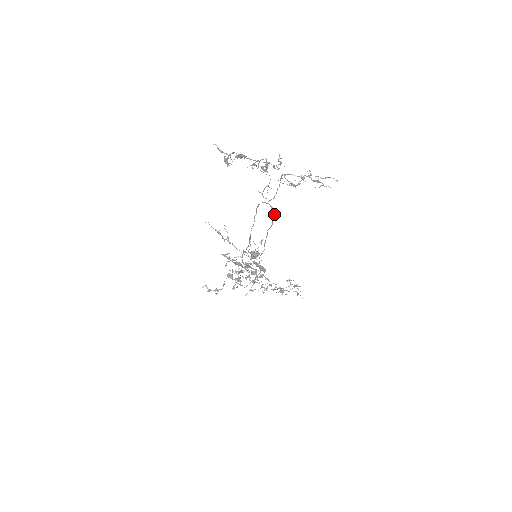
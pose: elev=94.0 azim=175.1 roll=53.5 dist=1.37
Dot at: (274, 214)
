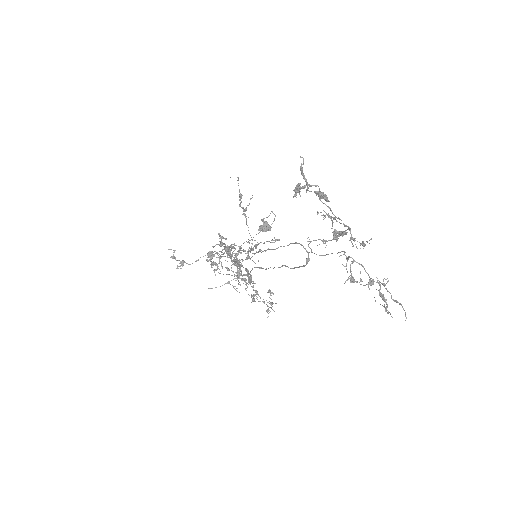
Dot at: (305, 265)
